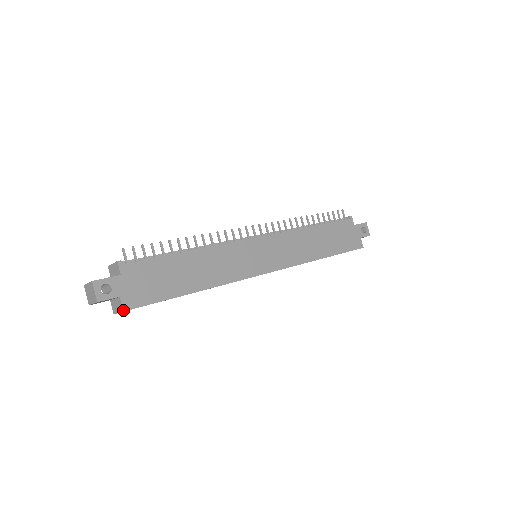
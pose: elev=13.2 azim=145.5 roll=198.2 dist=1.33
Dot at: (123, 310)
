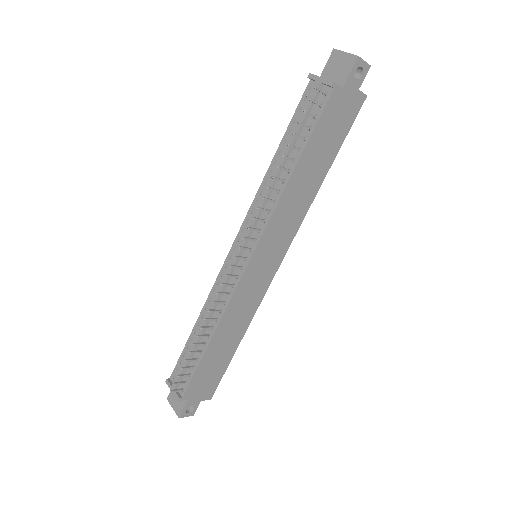
Dot at: (210, 399)
